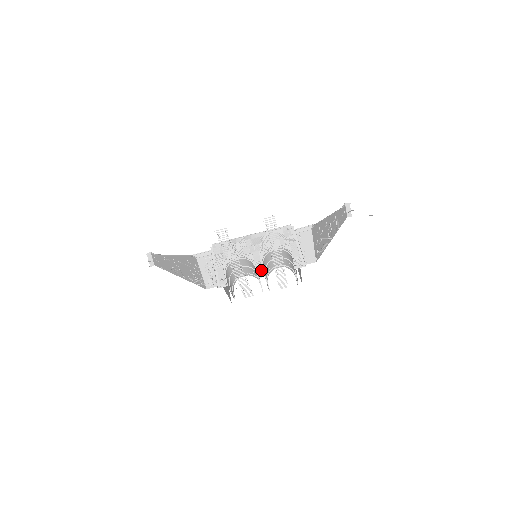
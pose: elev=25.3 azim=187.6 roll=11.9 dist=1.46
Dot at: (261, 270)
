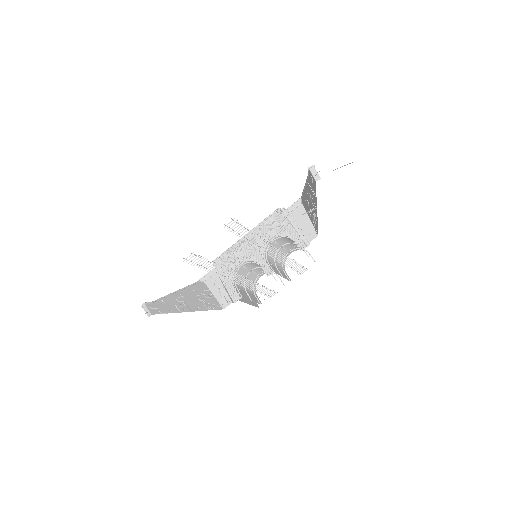
Dot at: occluded
